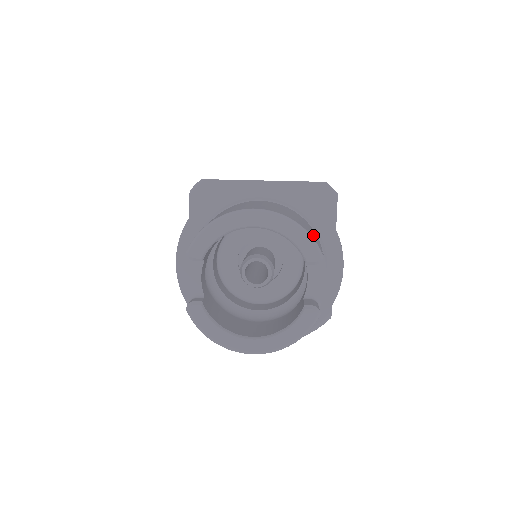
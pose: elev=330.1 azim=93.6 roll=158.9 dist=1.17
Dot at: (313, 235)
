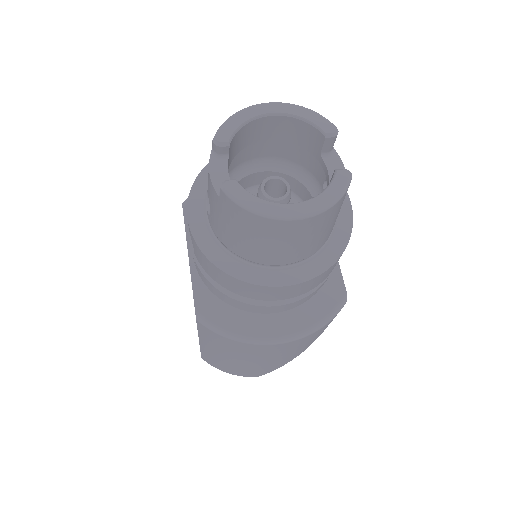
Dot at: occluded
